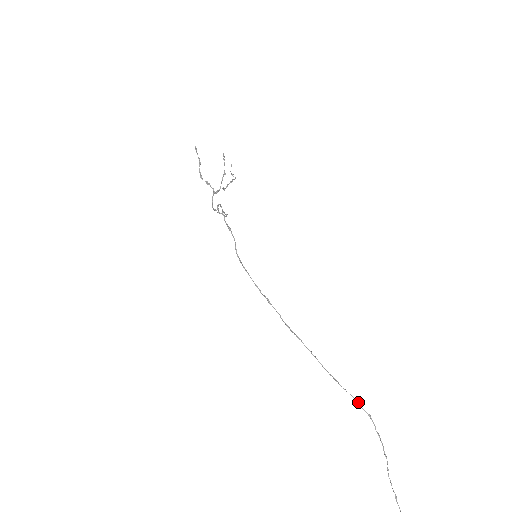
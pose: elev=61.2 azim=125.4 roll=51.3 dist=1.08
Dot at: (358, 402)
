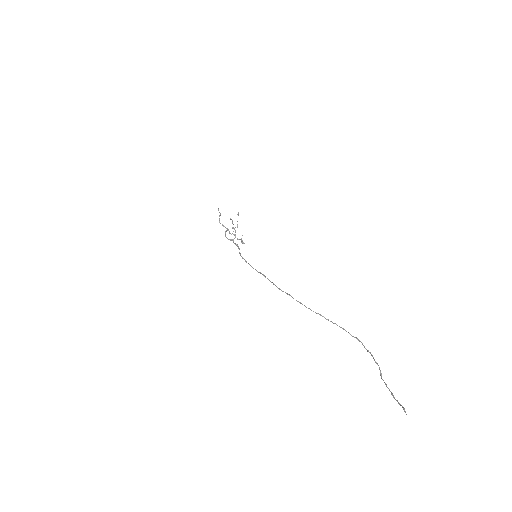
Dot at: (345, 330)
